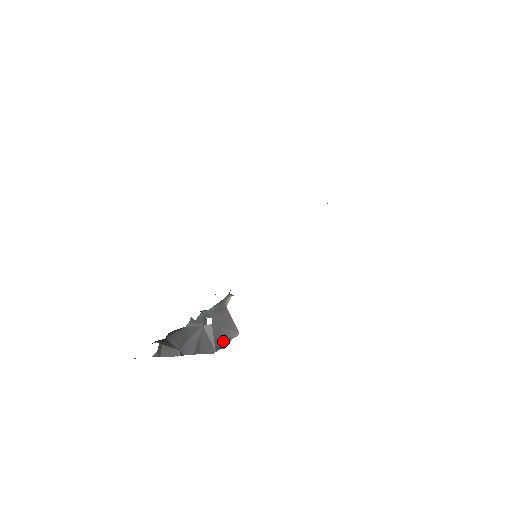
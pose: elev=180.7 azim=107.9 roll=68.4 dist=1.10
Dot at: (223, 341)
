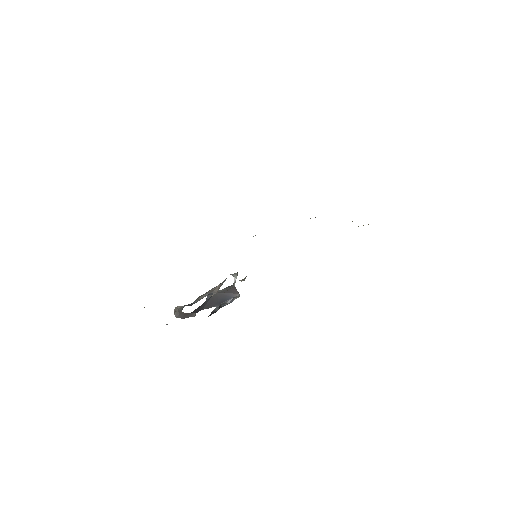
Dot at: (225, 299)
